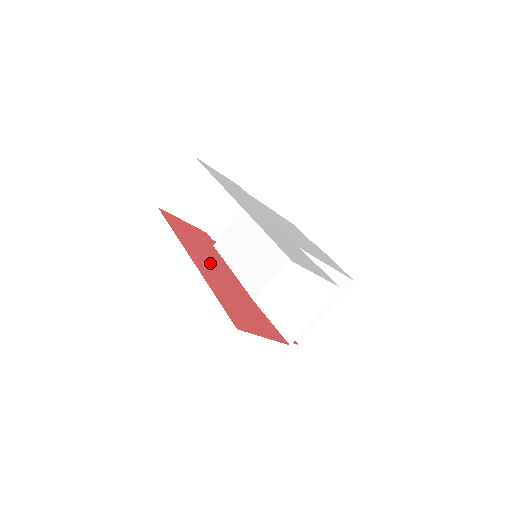
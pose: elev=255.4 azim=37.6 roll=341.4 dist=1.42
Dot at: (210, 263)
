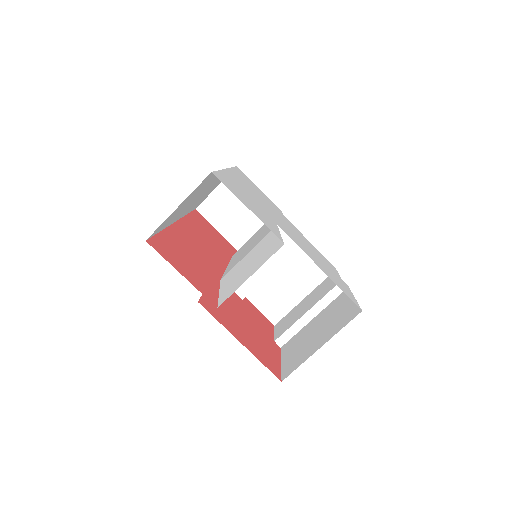
Dot at: (201, 242)
